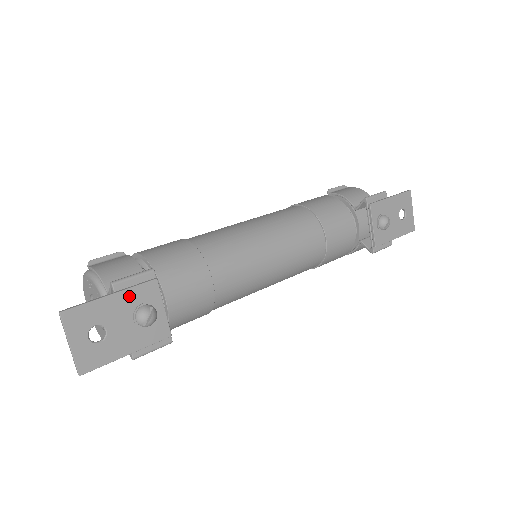
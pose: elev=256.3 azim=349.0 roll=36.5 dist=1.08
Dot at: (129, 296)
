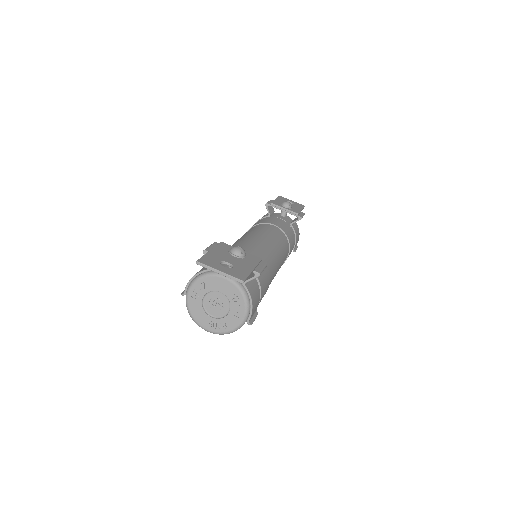
Dot at: (219, 250)
